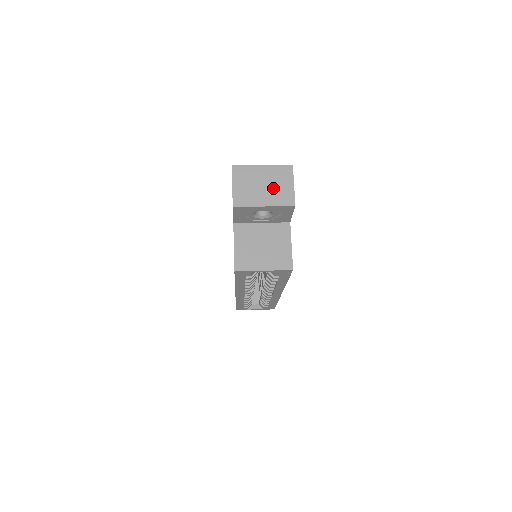
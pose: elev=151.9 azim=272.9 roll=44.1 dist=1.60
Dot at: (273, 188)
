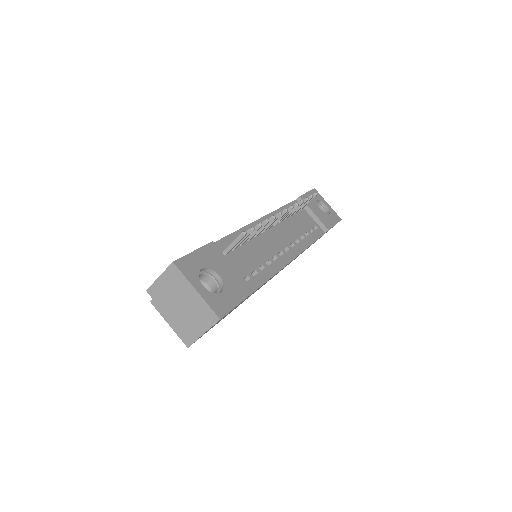
Dot at: (187, 315)
